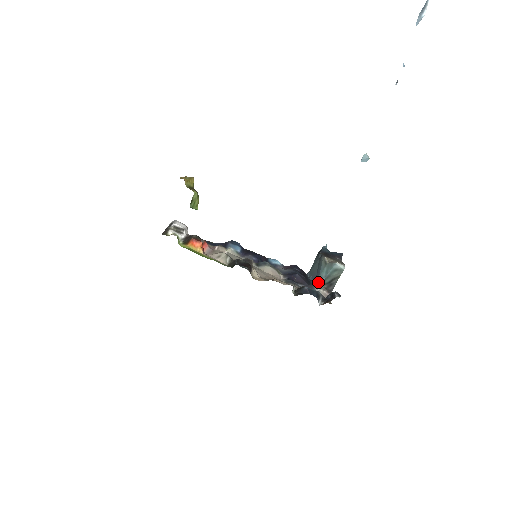
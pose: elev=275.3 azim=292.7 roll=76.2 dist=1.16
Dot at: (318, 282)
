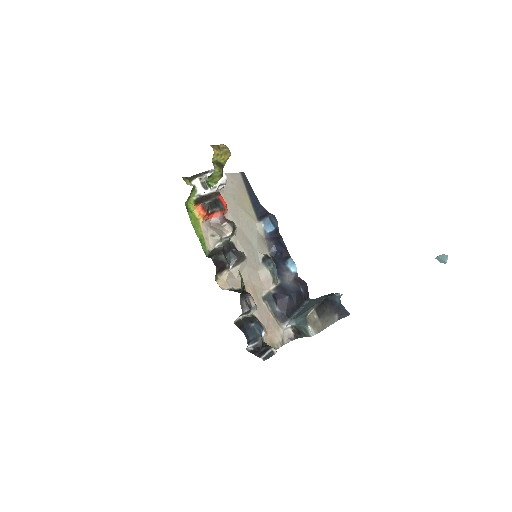
Dot at: (292, 321)
